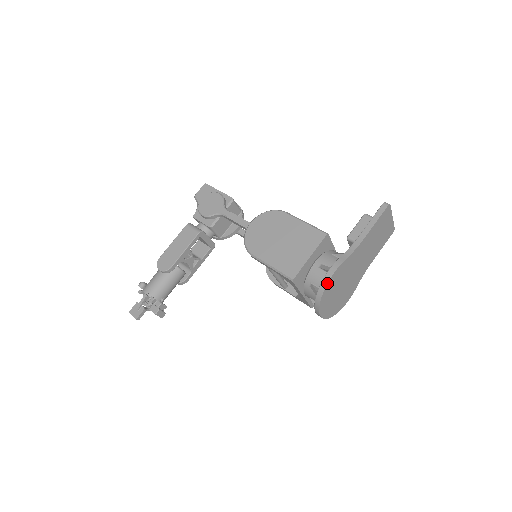
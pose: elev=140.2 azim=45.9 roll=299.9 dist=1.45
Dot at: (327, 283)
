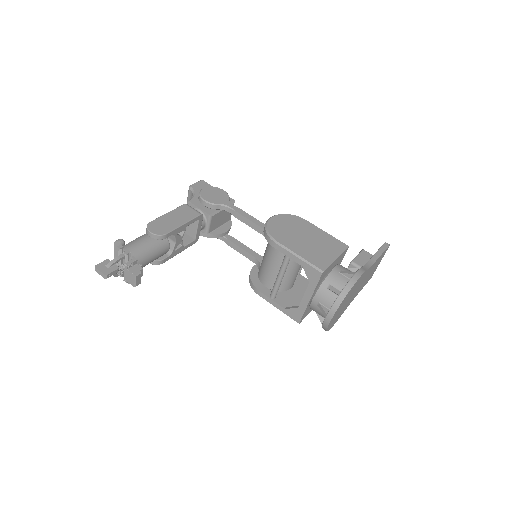
Dot at: (355, 283)
